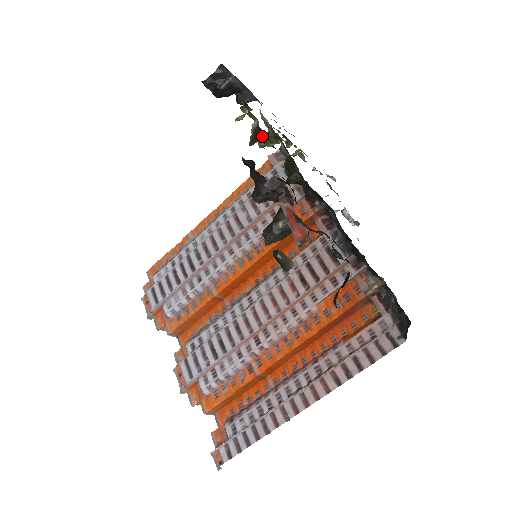
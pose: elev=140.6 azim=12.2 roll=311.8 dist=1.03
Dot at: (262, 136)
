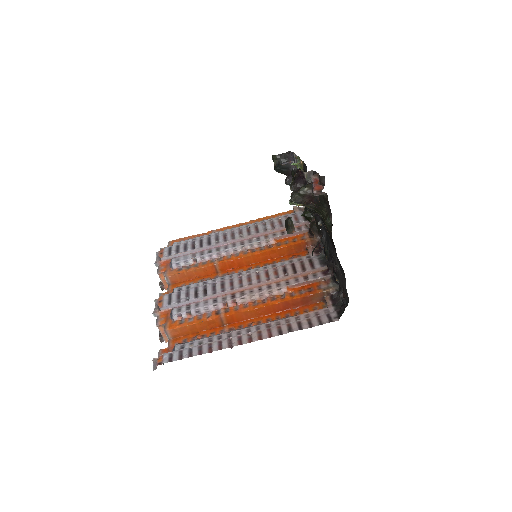
Dot at: occluded
